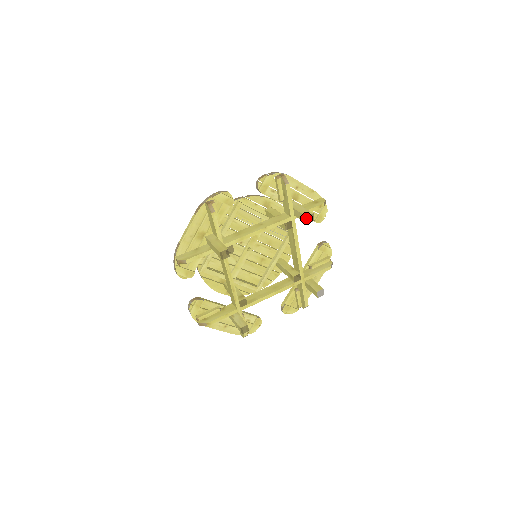
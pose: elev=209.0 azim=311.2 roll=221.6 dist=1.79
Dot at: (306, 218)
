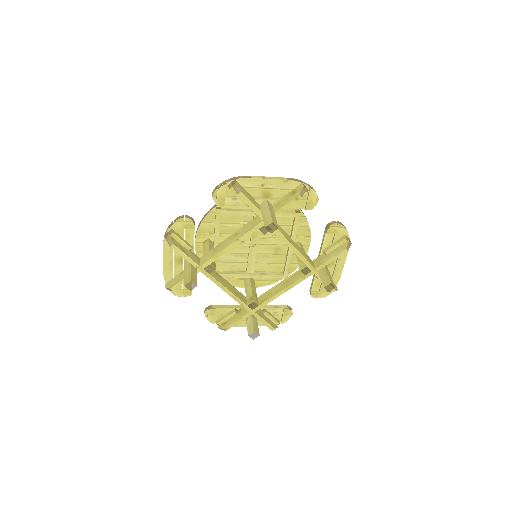
Dot at: occluded
